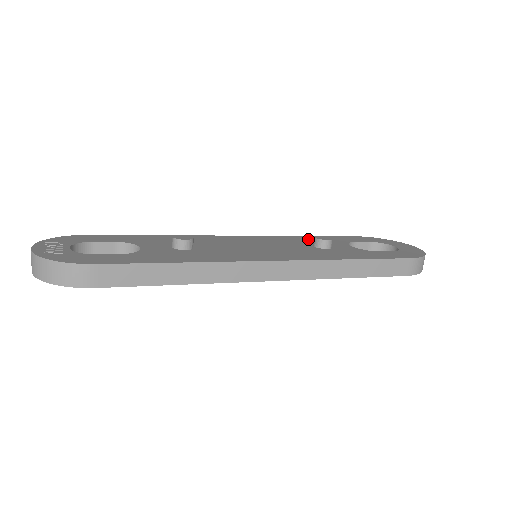
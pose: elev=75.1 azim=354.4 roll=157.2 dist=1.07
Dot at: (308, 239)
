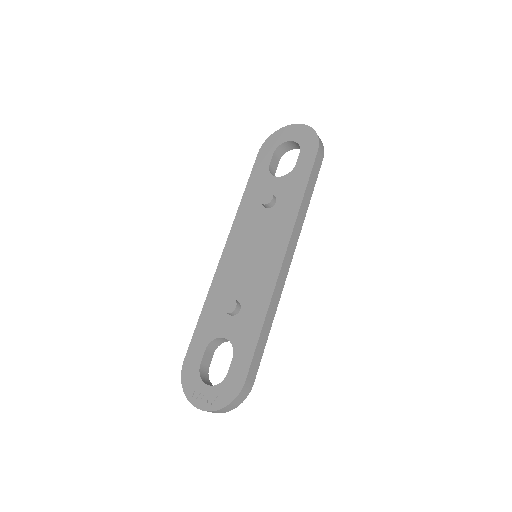
Dot at: (250, 200)
